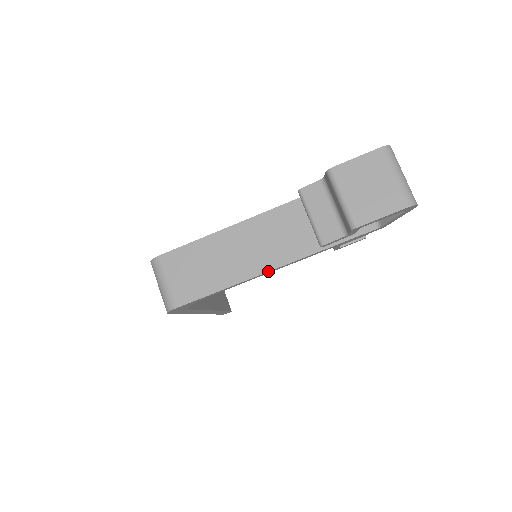
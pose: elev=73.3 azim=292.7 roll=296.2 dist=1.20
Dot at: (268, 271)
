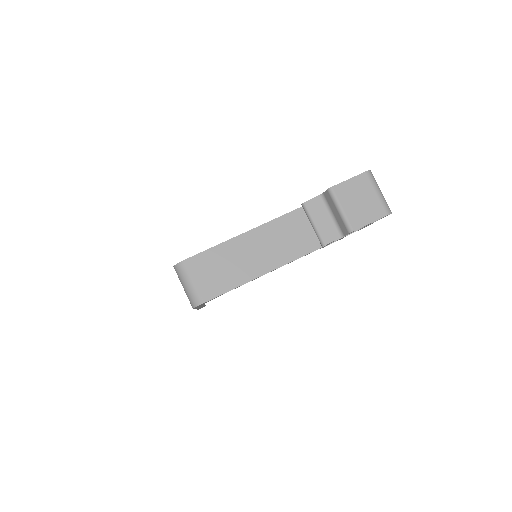
Dot at: (278, 267)
